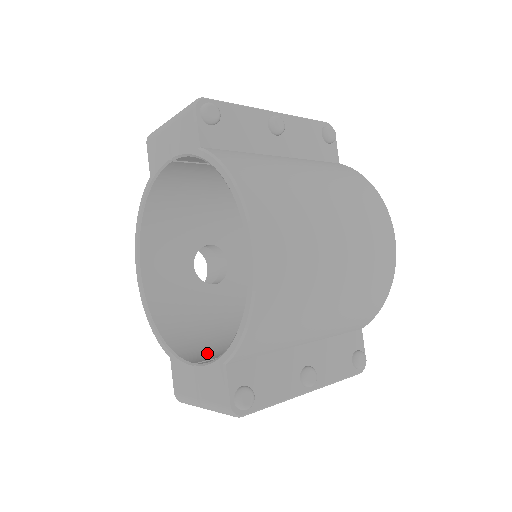
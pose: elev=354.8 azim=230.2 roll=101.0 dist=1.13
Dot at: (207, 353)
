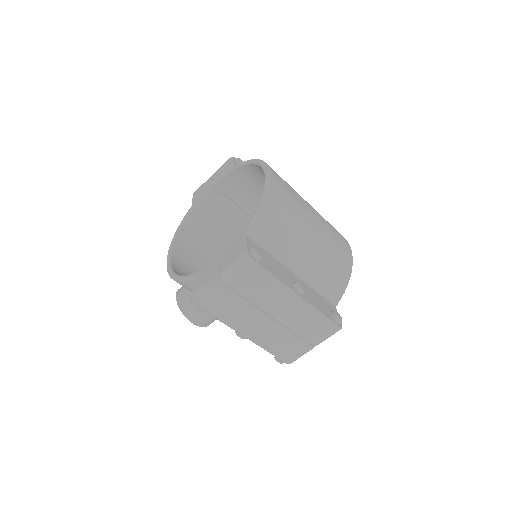
Dot at: occluded
